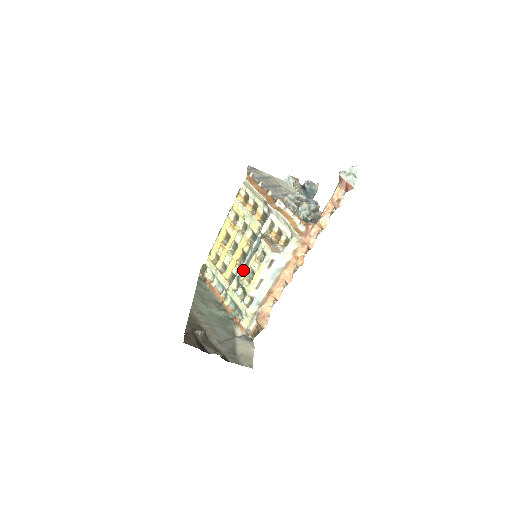
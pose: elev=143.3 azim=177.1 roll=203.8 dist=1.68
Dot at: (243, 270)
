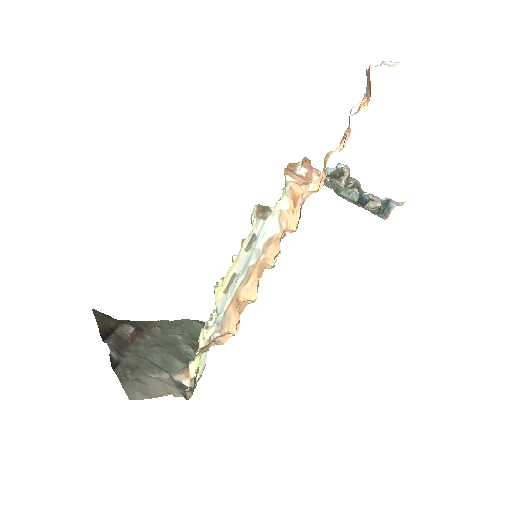
Dot at: occluded
